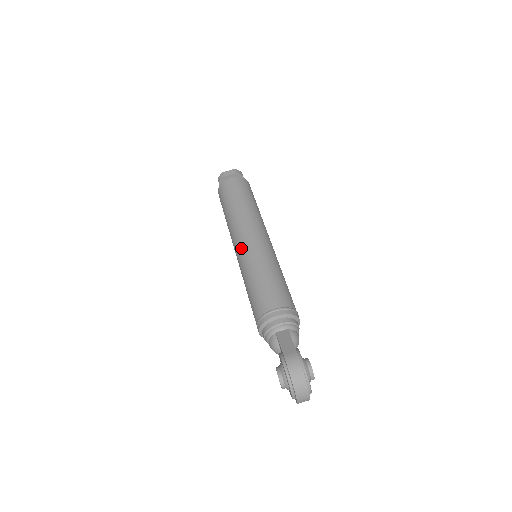
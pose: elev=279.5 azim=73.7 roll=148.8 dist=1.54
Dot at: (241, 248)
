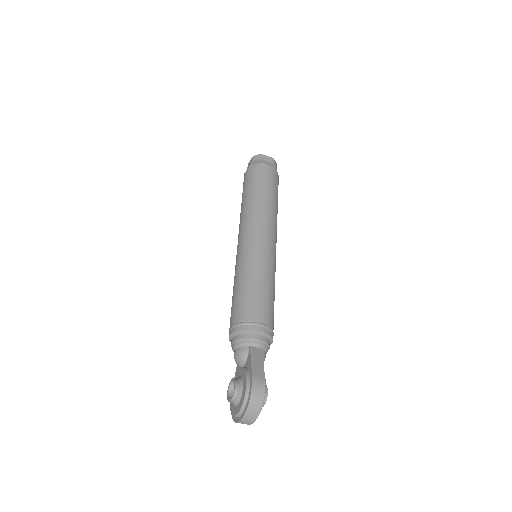
Dot at: (250, 242)
